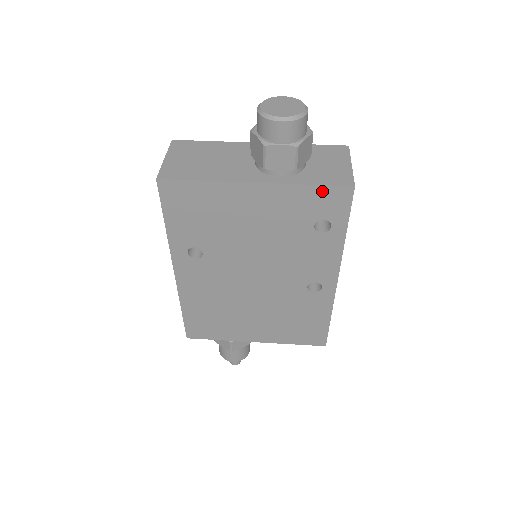
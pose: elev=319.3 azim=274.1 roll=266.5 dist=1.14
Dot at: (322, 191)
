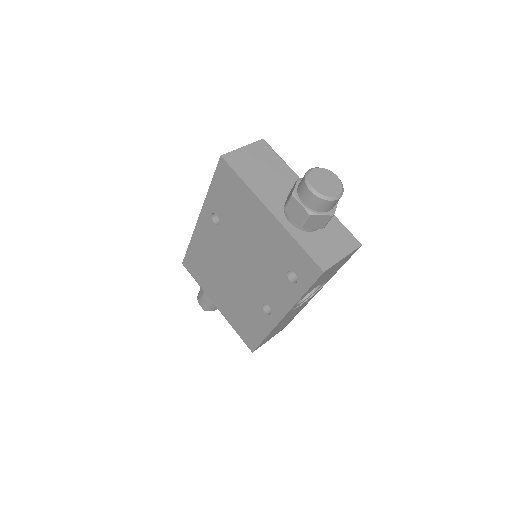
Dot at: (304, 255)
